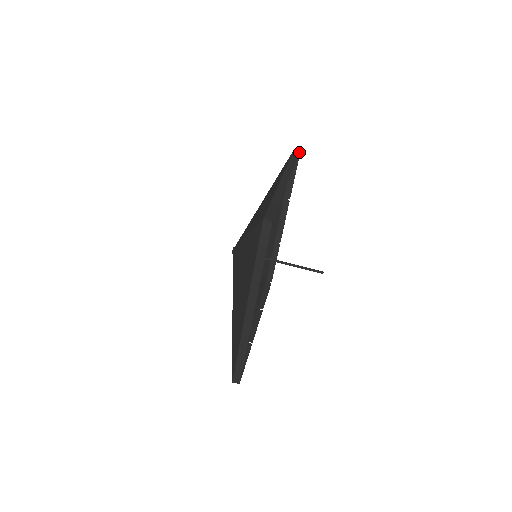
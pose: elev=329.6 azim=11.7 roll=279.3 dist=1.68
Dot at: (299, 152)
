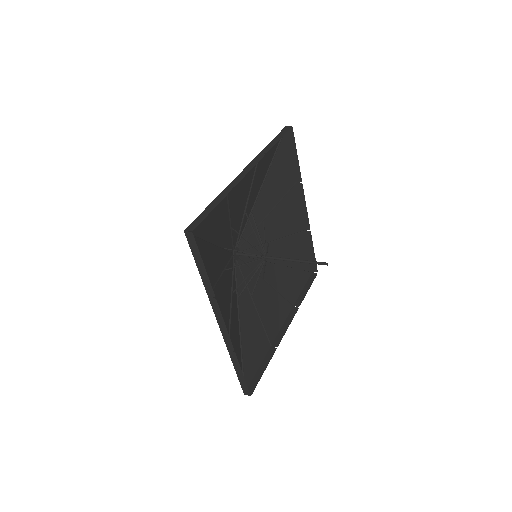
Dot at: (288, 129)
